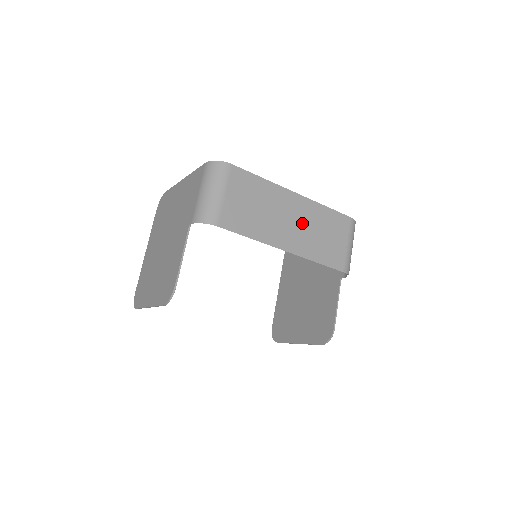
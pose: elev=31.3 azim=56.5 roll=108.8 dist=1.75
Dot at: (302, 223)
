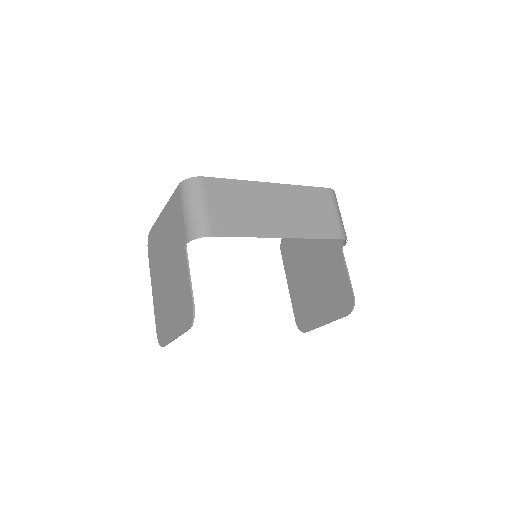
Dot at: (287, 208)
